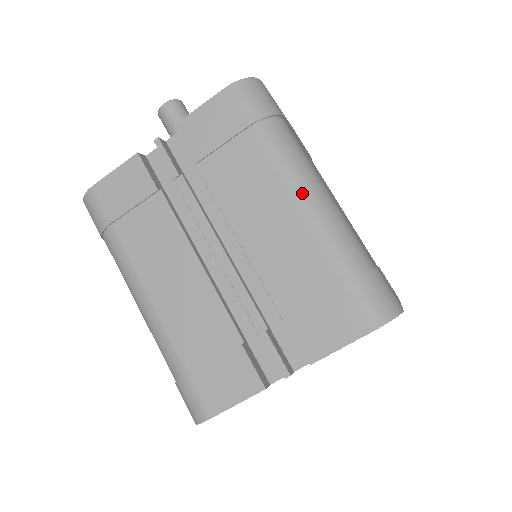
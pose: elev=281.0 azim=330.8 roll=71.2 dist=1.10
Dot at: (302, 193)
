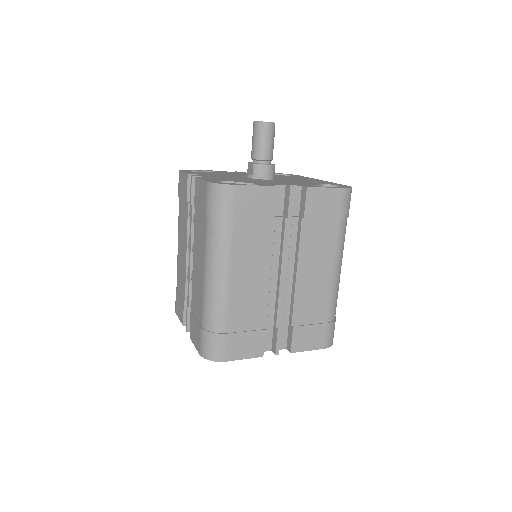
Dot at: (338, 268)
